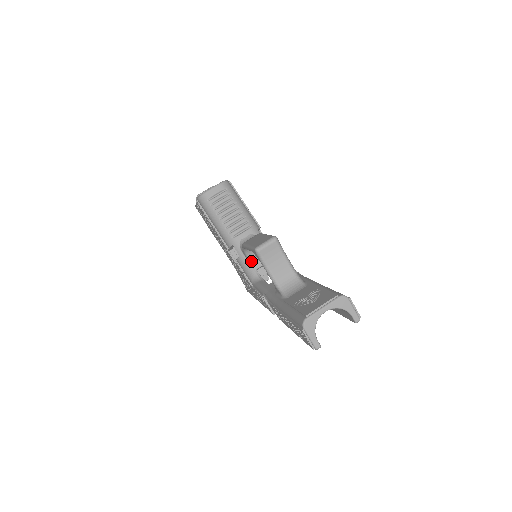
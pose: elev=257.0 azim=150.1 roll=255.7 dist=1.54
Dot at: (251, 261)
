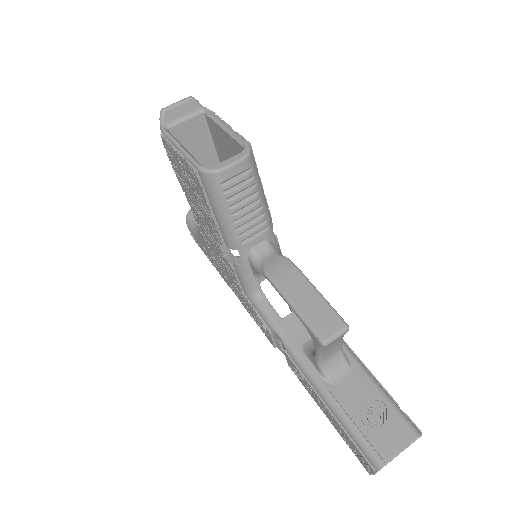
Dot at: (258, 275)
